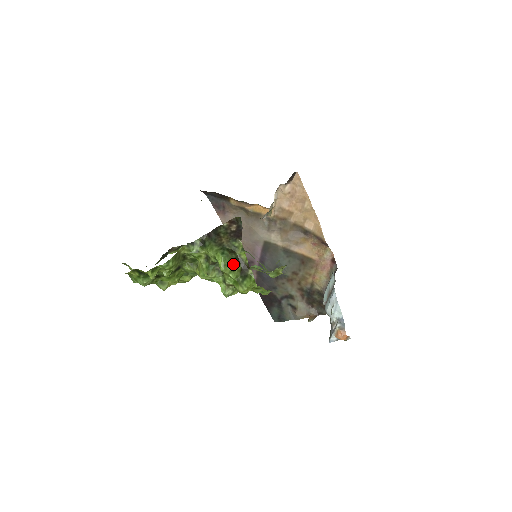
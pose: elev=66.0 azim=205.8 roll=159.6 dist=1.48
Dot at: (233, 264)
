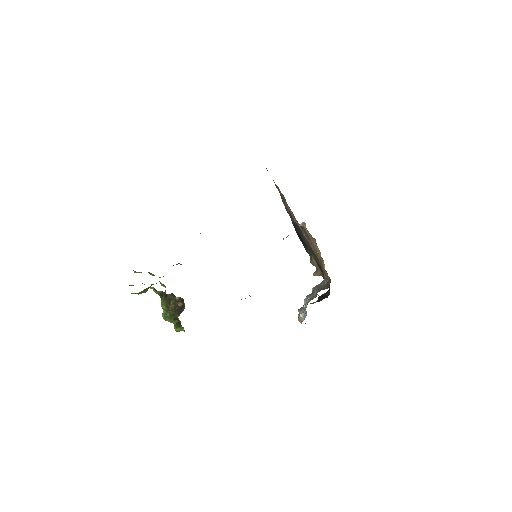
Dot at: (172, 319)
